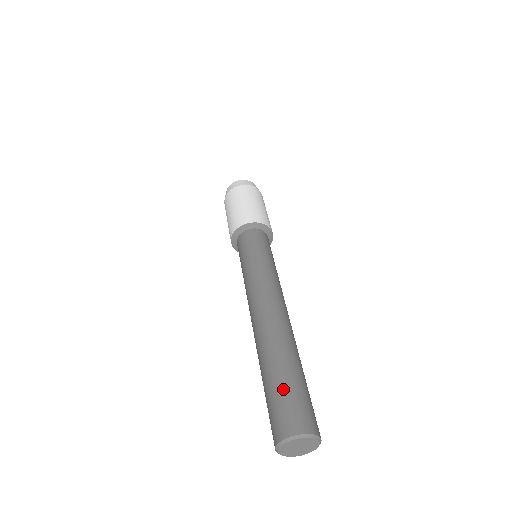
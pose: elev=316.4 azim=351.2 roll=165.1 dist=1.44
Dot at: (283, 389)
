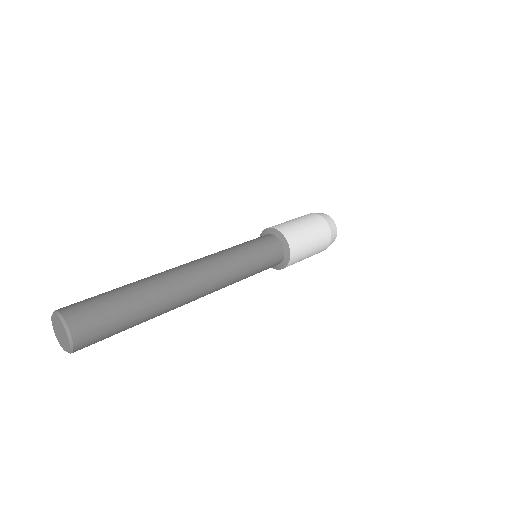
Dot at: (112, 303)
